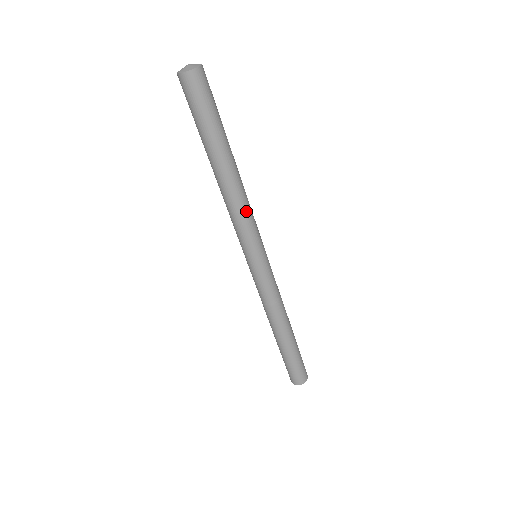
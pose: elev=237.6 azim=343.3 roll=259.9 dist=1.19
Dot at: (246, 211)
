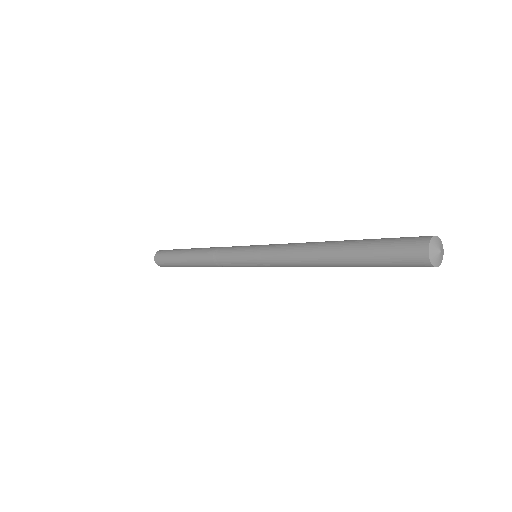
Dot at: occluded
